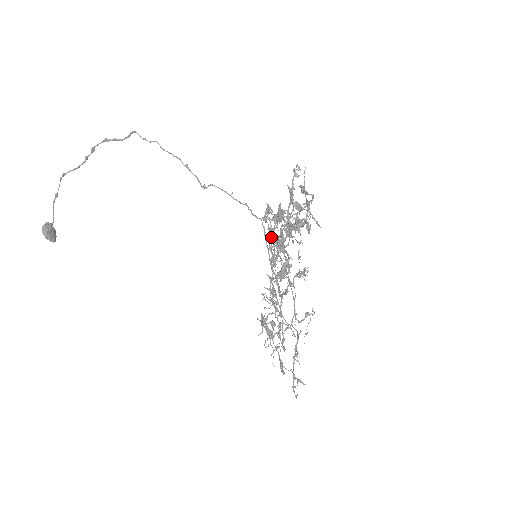
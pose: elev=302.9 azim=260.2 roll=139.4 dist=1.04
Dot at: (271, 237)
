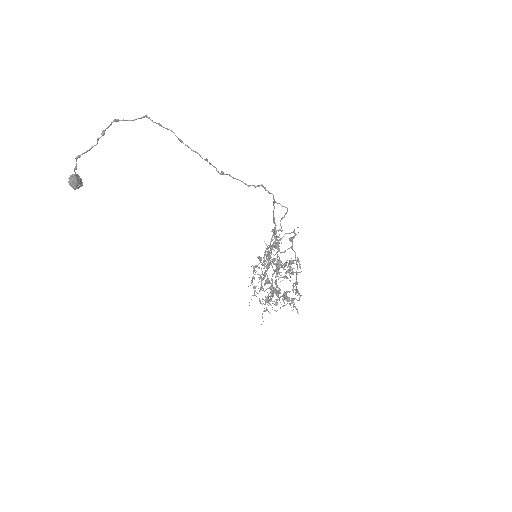
Dot at: (266, 282)
